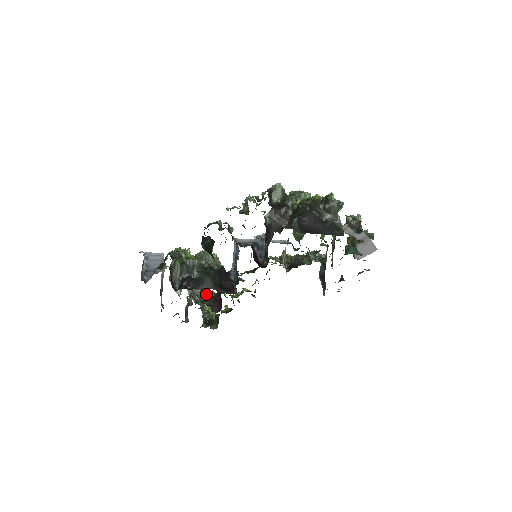
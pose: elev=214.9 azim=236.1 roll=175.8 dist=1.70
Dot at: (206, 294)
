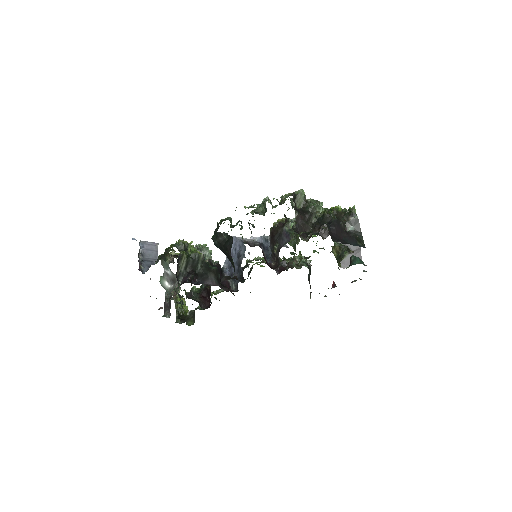
Dot at: occluded
